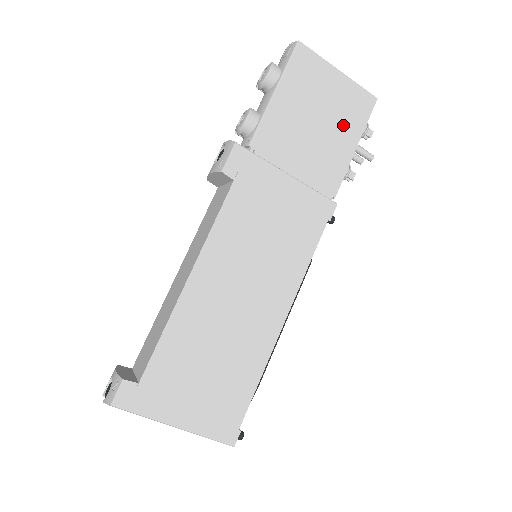
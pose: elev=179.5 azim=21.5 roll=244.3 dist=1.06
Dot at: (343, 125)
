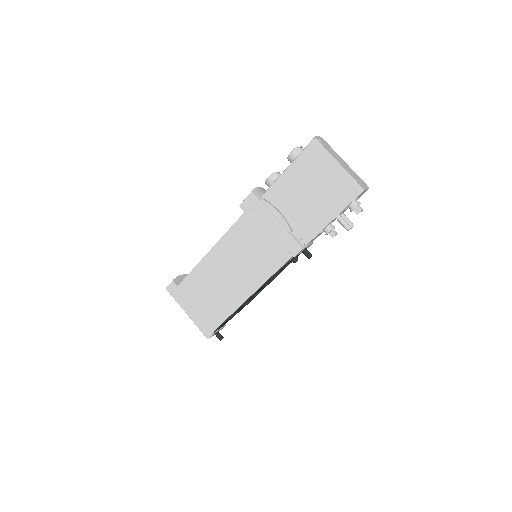
Dot at: (329, 201)
